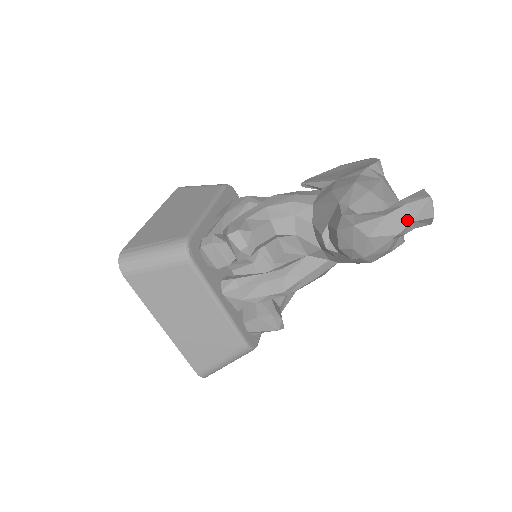
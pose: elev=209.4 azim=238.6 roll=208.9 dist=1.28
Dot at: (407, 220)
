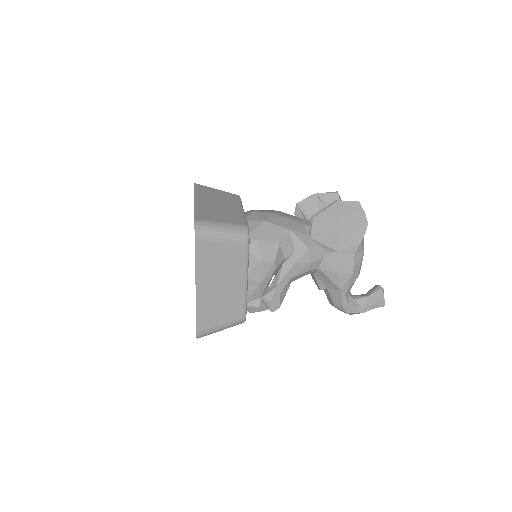
Dot at: occluded
